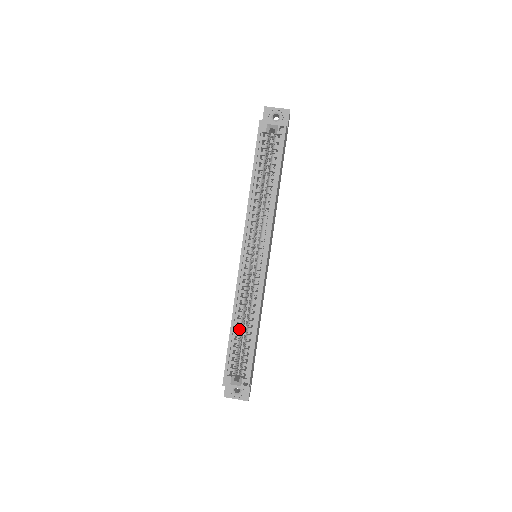
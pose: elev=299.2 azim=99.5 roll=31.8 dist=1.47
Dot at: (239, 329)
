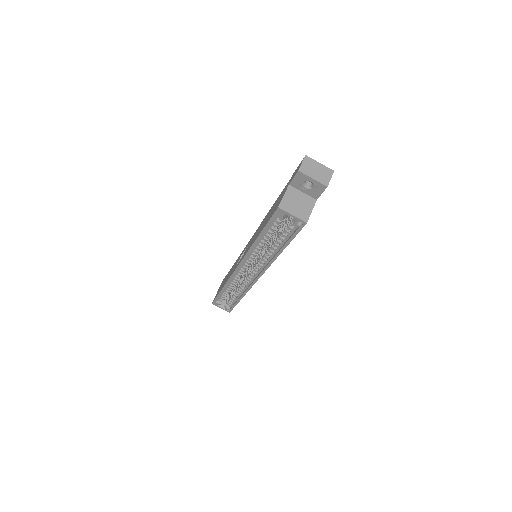
Dot at: (229, 290)
